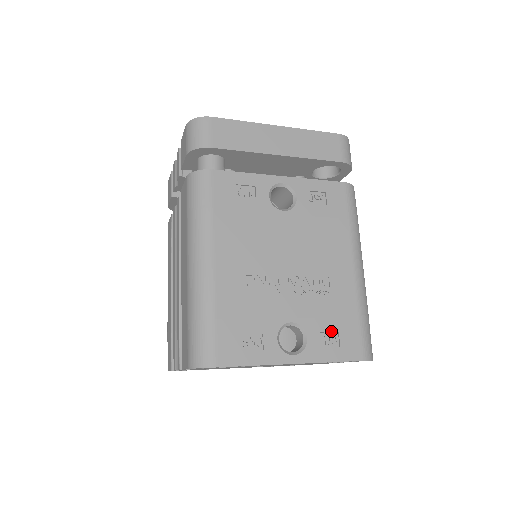
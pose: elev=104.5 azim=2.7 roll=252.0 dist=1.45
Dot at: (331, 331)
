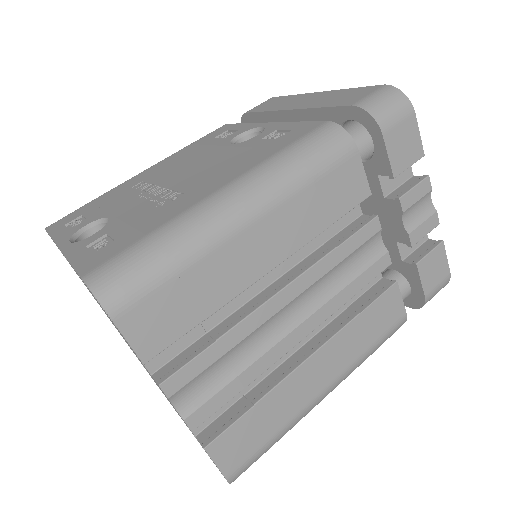
Dot at: (112, 236)
